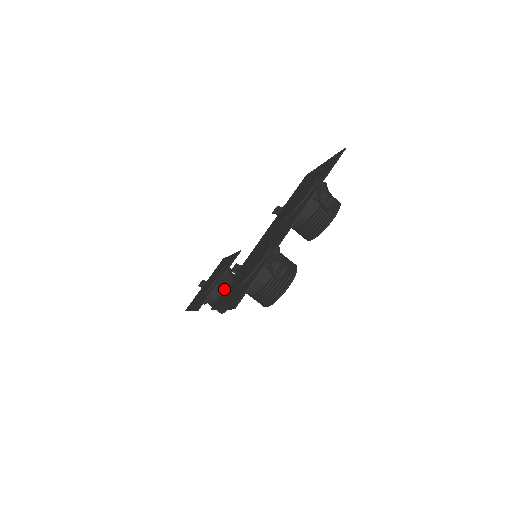
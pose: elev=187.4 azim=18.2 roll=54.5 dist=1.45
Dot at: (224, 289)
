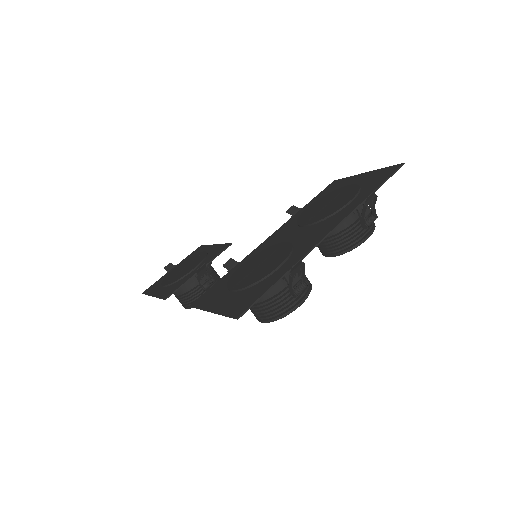
Dot at: (201, 282)
